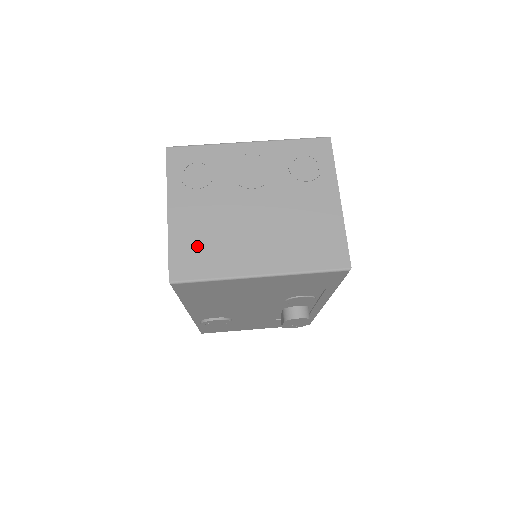
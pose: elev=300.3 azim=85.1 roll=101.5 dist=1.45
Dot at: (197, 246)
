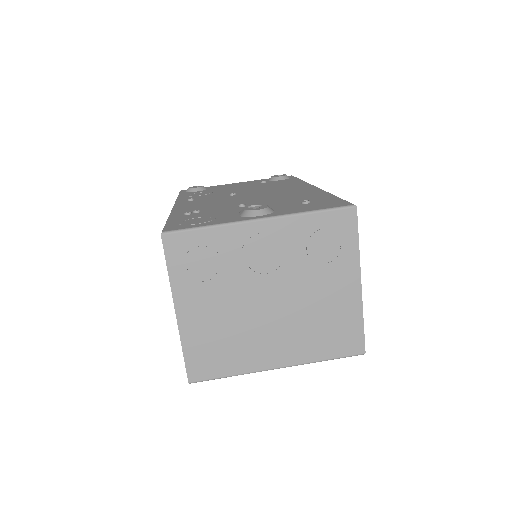
Dot at: (212, 346)
